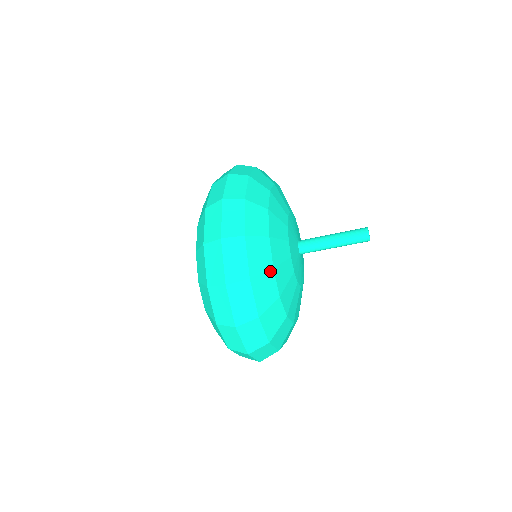
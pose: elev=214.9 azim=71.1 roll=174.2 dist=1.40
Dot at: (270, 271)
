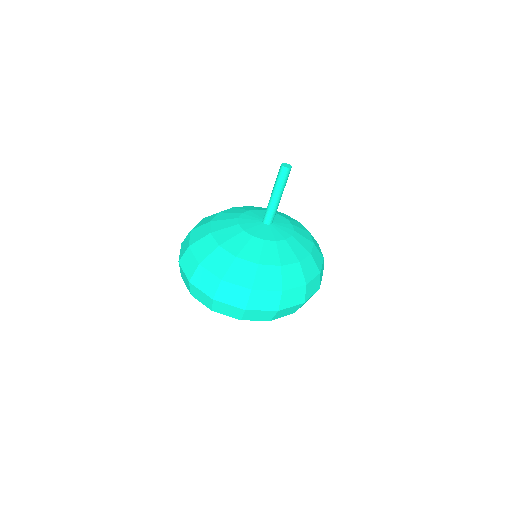
Dot at: (207, 236)
